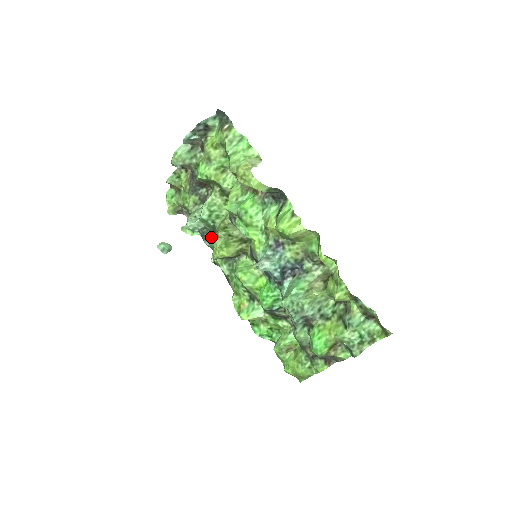
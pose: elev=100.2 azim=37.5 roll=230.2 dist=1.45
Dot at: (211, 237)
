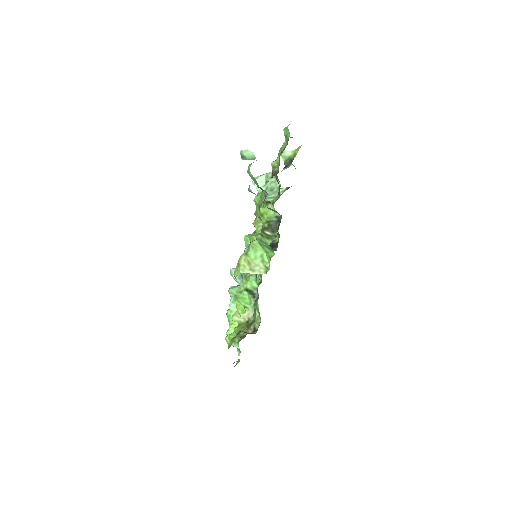
Dot at: occluded
